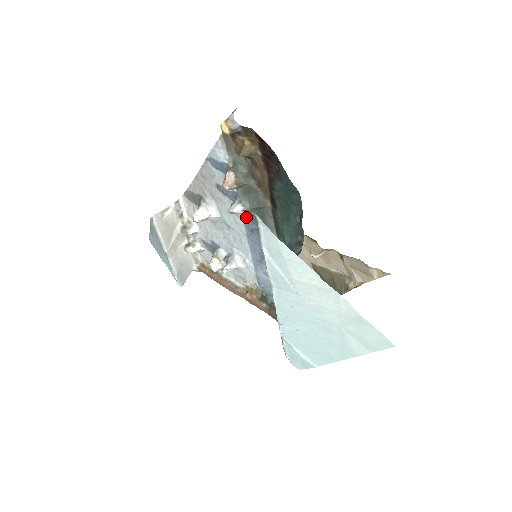
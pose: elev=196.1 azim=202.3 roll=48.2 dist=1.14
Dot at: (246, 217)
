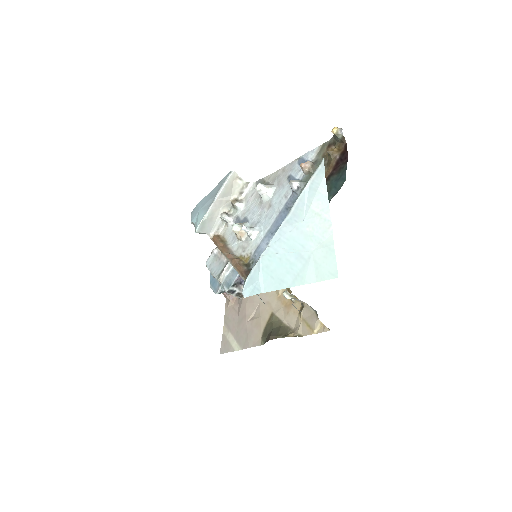
Dot at: (292, 198)
